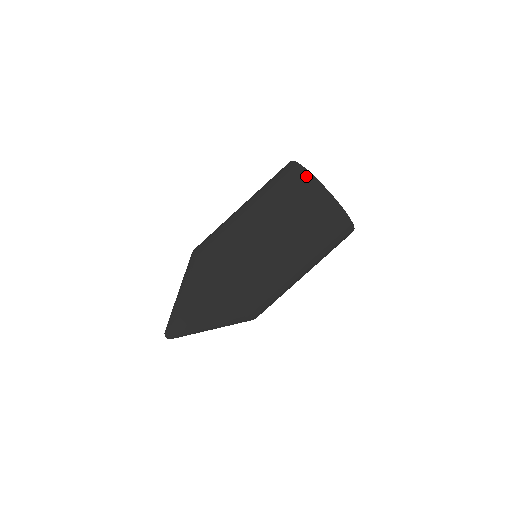
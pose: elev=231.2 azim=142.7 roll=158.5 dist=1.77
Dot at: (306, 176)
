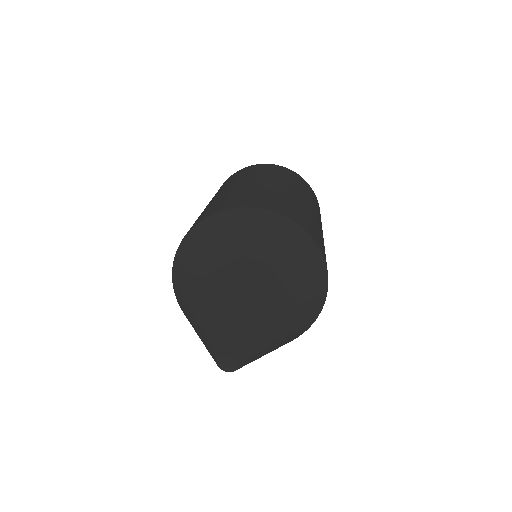
Dot at: (241, 169)
